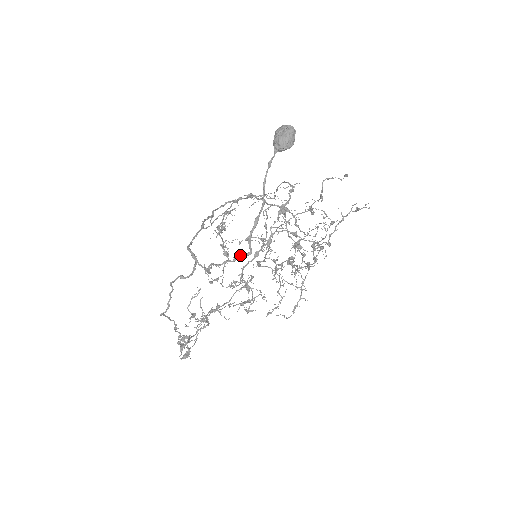
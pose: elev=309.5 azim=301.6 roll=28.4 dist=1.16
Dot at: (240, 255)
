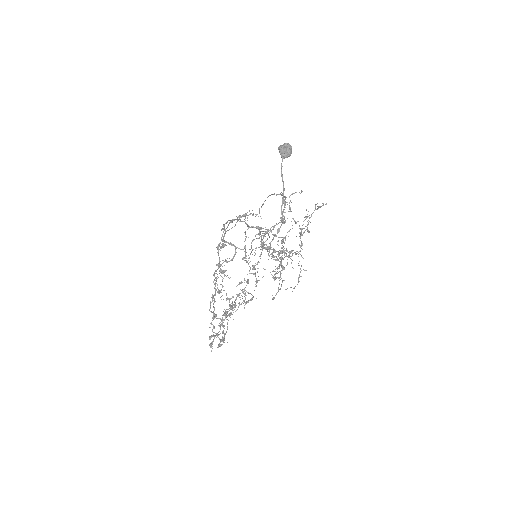
Dot at: (277, 224)
